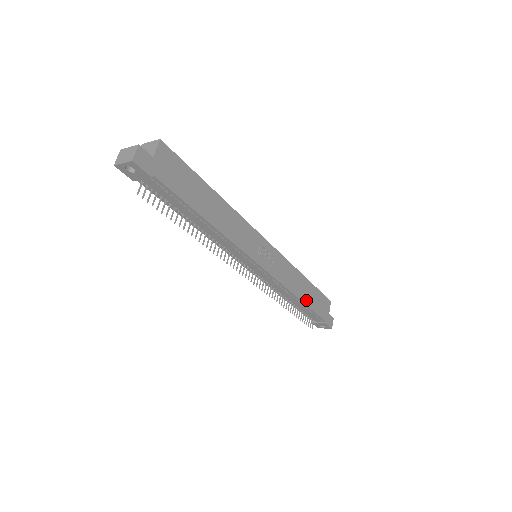
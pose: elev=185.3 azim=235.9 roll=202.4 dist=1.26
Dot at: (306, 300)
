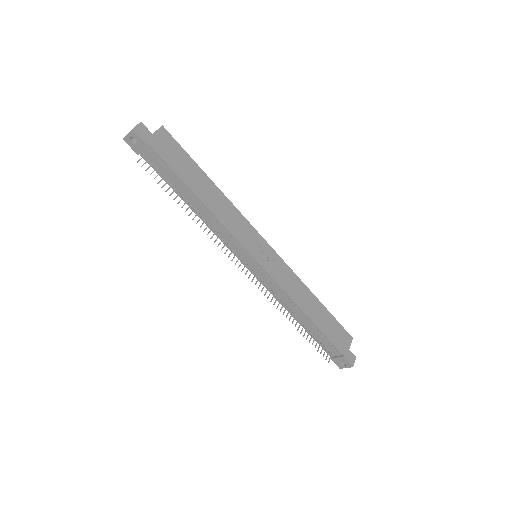
Dot at: (315, 319)
